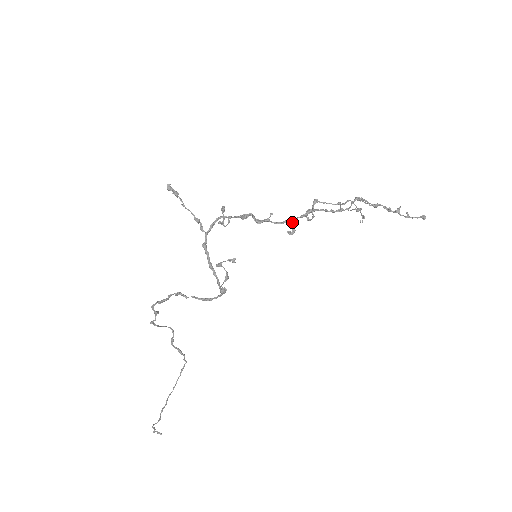
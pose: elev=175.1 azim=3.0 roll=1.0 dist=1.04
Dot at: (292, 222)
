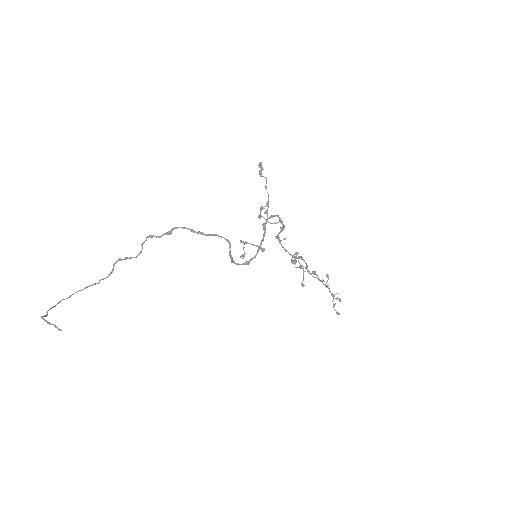
Dot at: occluded
